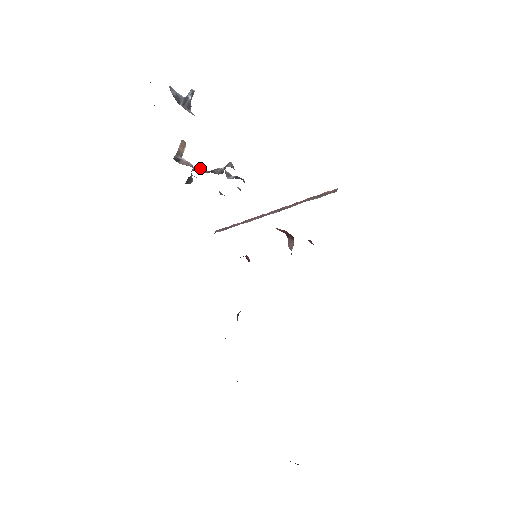
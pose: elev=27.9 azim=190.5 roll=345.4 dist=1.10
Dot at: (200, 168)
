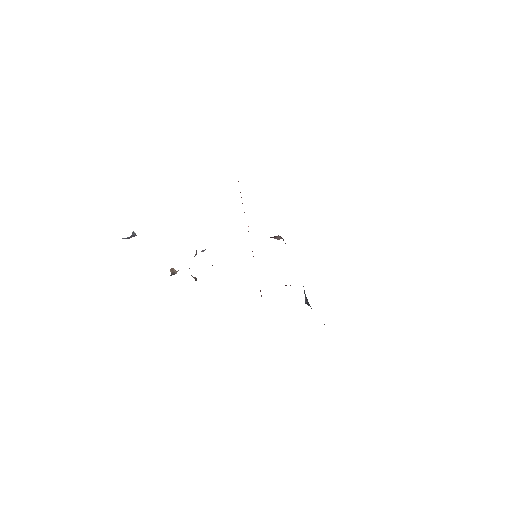
Dot at: occluded
